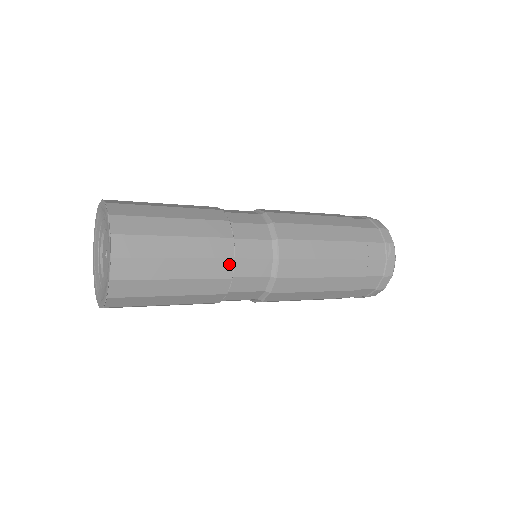
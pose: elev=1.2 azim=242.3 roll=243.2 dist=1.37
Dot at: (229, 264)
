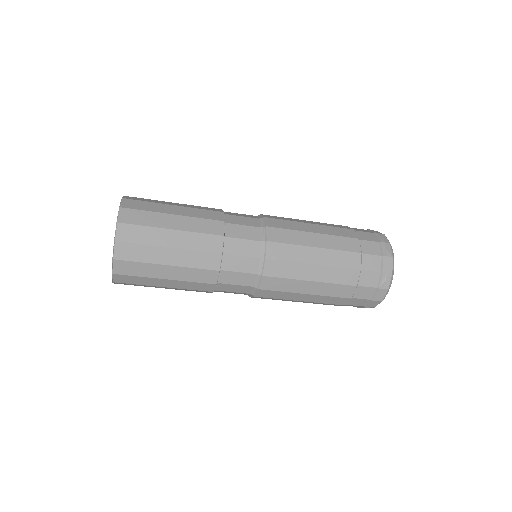
Dot at: (214, 274)
